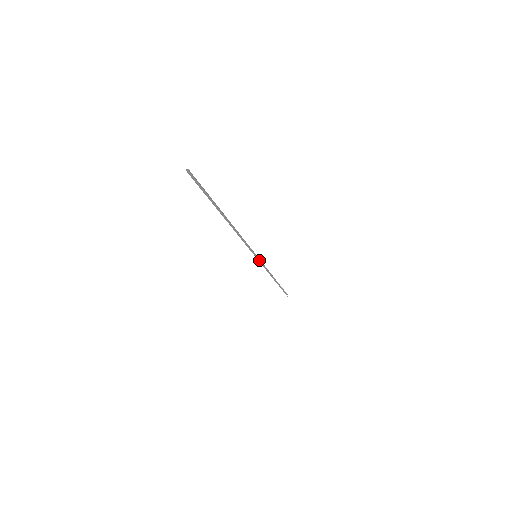
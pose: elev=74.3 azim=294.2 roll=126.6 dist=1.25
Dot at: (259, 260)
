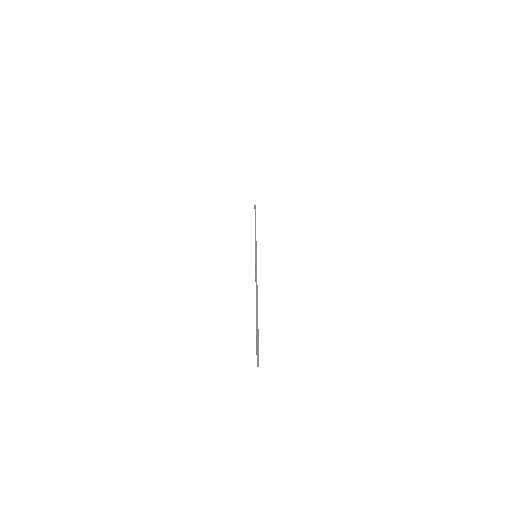
Dot at: (255, 248)
